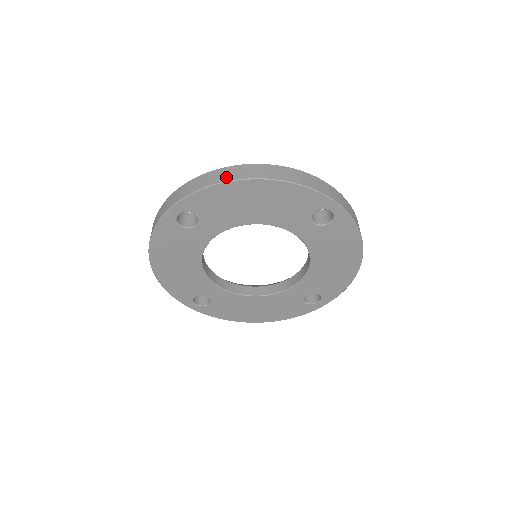
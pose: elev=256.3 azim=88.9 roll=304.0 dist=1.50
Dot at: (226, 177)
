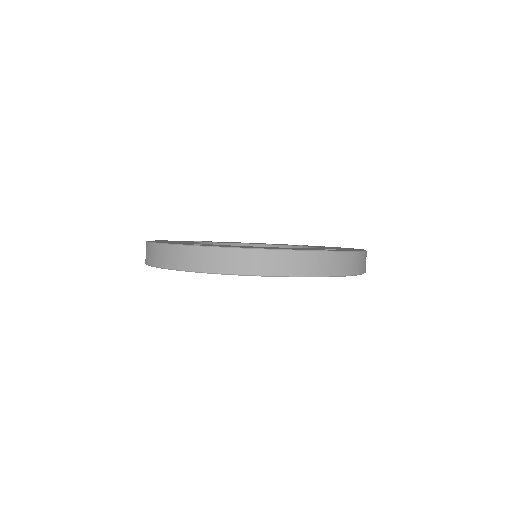
Dot at: (236, 268)
